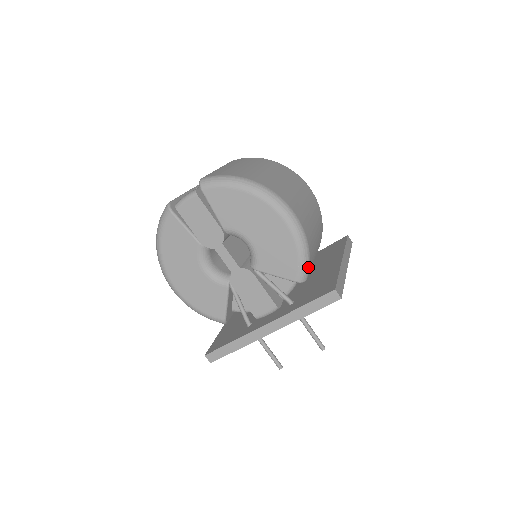
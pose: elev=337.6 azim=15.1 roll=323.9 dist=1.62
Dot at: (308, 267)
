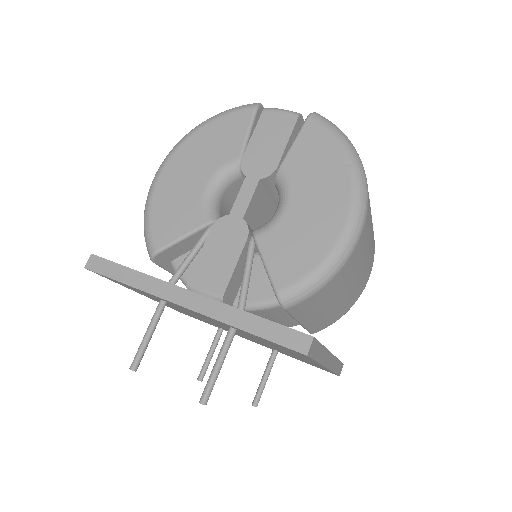
Dot at: (306, 296)
